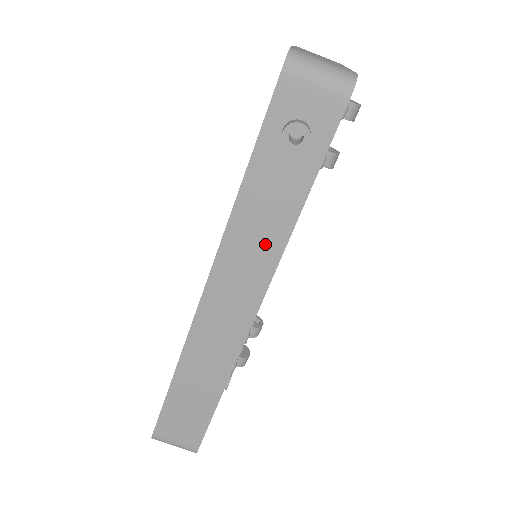
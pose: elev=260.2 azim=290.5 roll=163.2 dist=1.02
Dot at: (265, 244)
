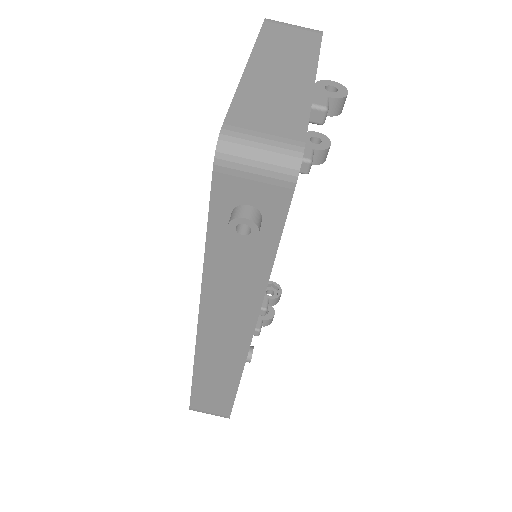
Dot at: (242, 298)
